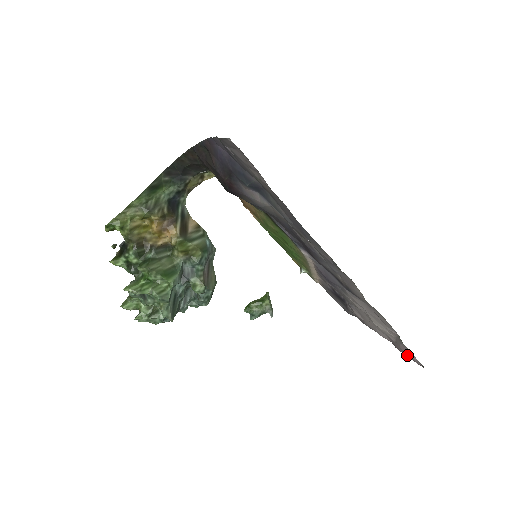
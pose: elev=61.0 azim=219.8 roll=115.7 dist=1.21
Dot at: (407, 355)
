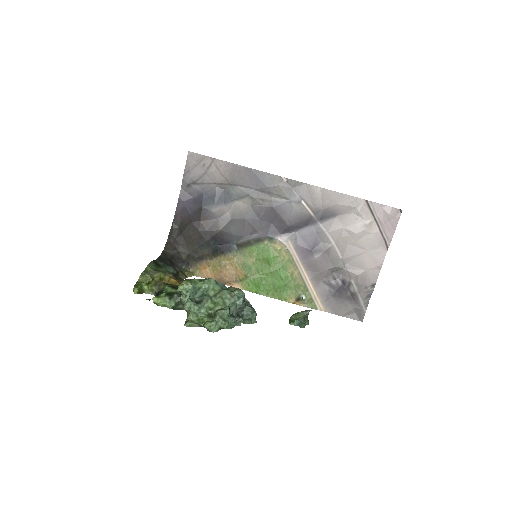
Dot at: (392, 225)
